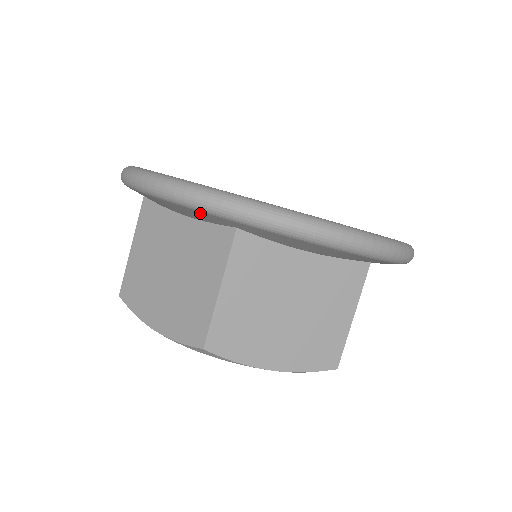
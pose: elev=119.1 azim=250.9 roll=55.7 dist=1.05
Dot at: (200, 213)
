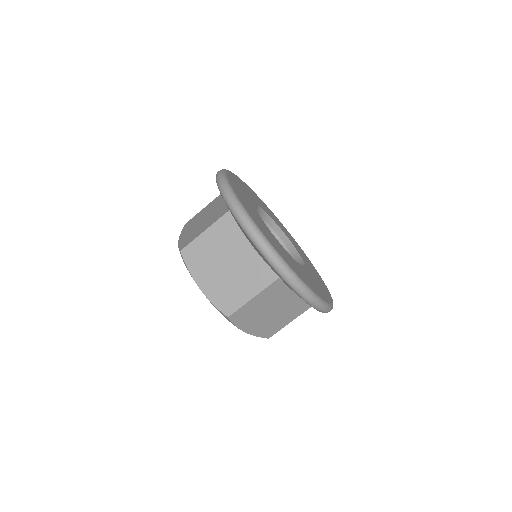
Dot at: (270, 265)
